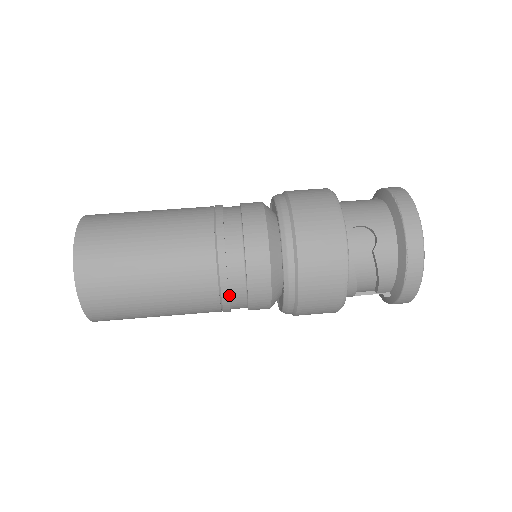
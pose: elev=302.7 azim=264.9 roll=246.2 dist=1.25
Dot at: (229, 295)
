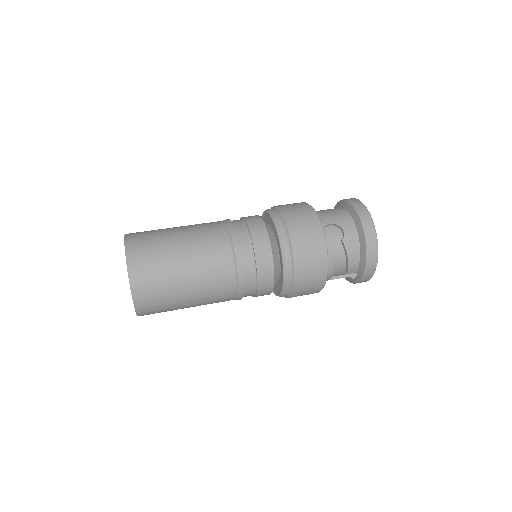
Dot at: (243, 282)
